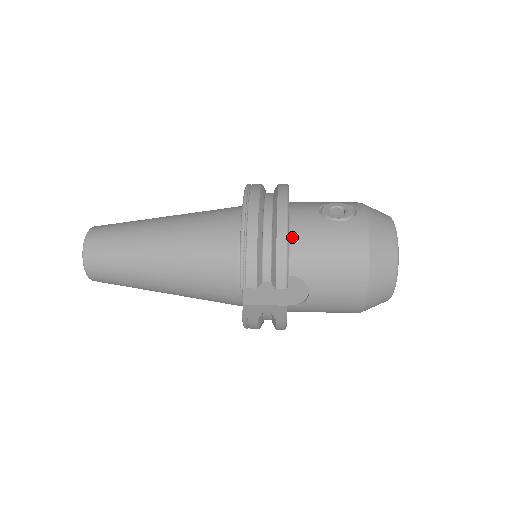
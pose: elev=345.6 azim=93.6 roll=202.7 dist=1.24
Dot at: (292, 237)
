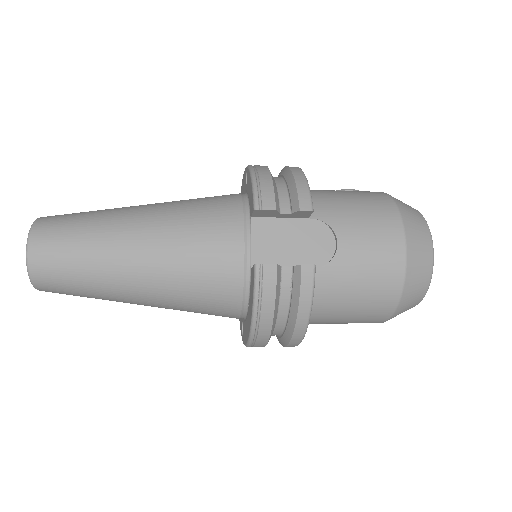
Dot at: occluded
